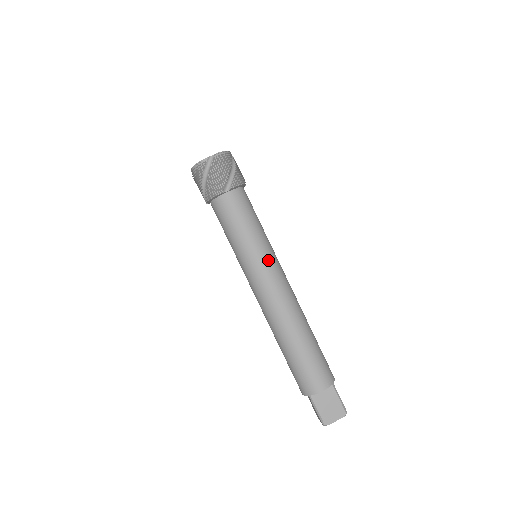
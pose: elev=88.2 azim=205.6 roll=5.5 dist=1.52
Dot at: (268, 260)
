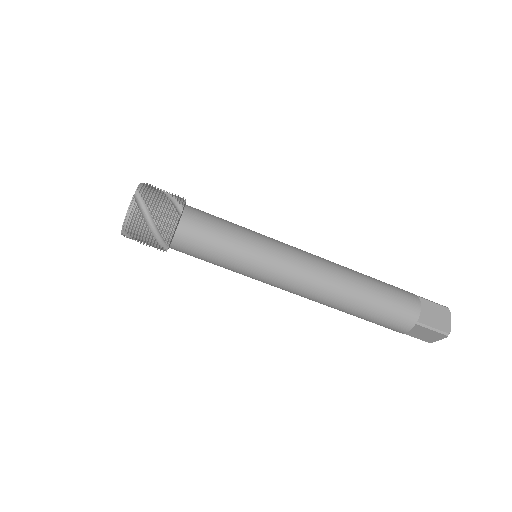
Dot at: (274, 243)
